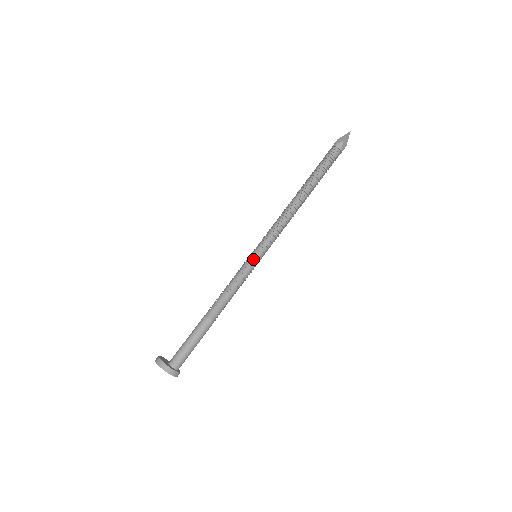
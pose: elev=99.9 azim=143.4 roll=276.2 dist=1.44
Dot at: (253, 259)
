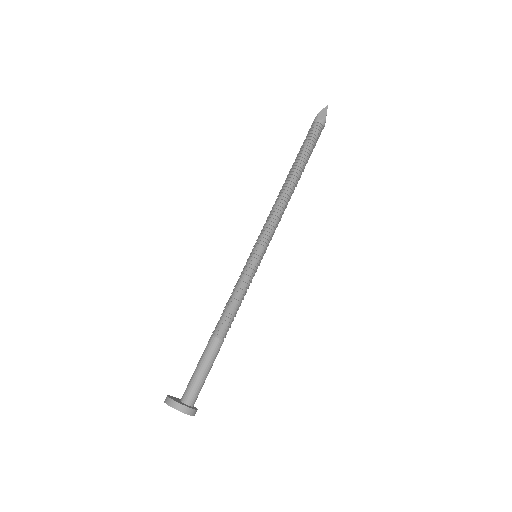
Dot at: (257, 261)
